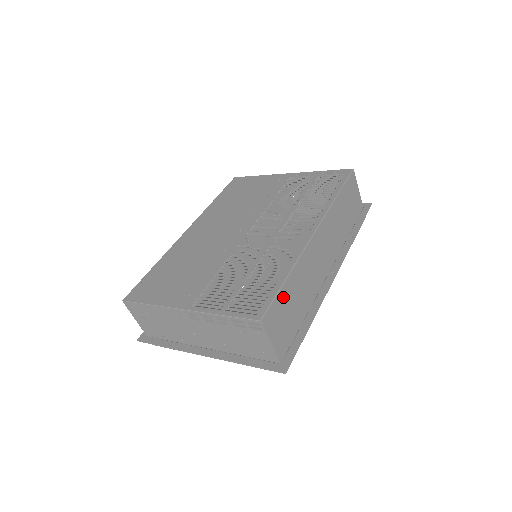
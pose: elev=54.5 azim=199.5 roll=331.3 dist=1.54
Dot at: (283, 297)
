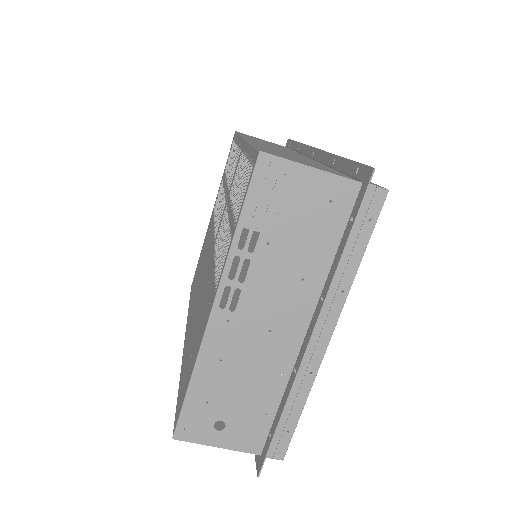
Dot at: occluded
